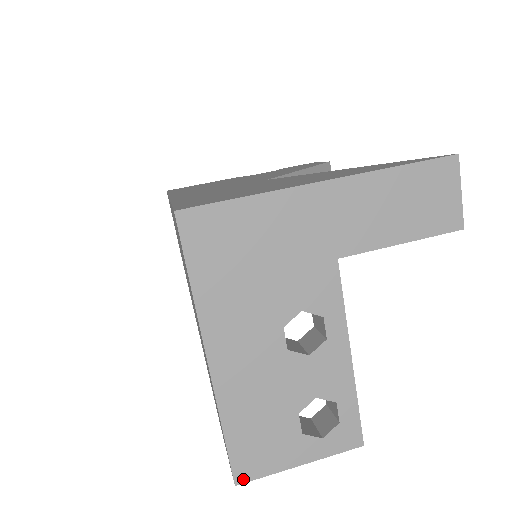
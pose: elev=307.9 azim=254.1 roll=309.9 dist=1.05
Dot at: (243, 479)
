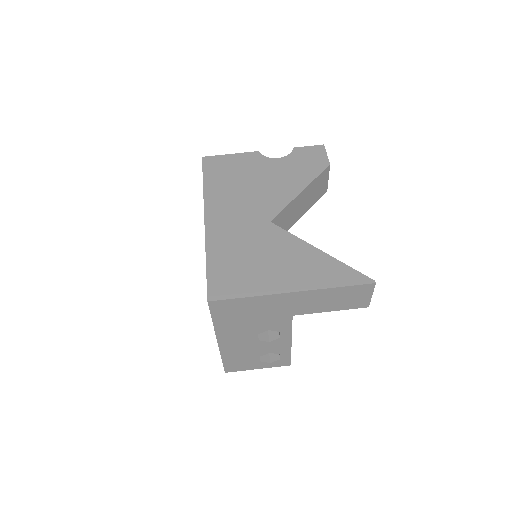
Dot at: (229, 371)
